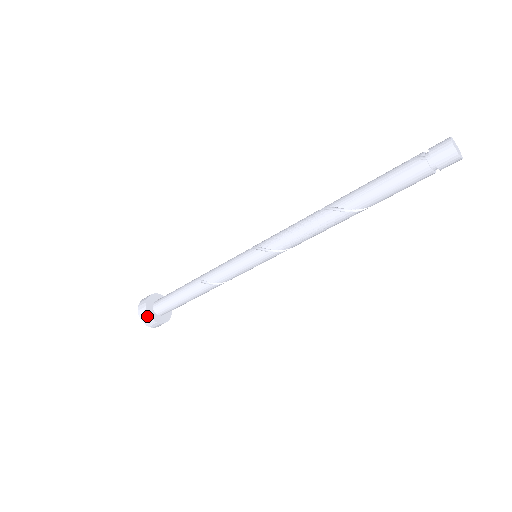
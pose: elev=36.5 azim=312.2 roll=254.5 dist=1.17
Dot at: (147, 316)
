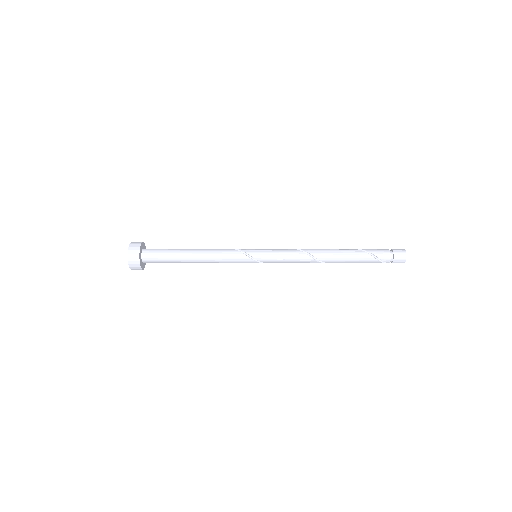
Dot at: occluded
